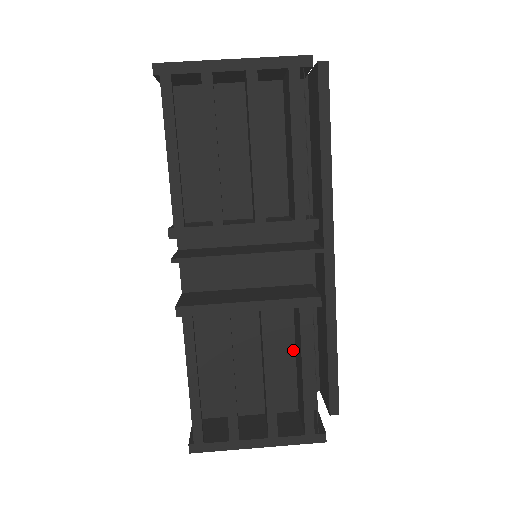
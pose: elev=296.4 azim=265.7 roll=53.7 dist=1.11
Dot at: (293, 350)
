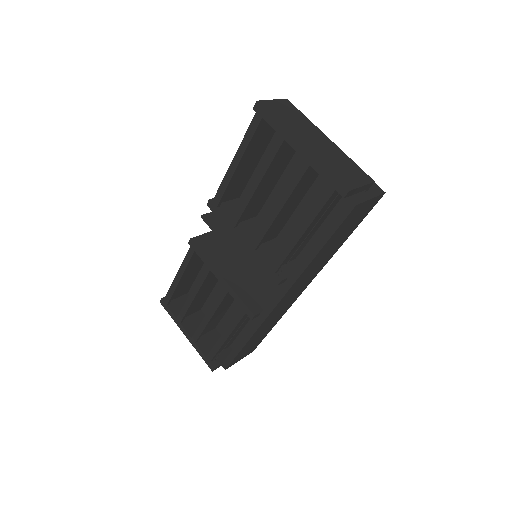
Dot at: occluded
